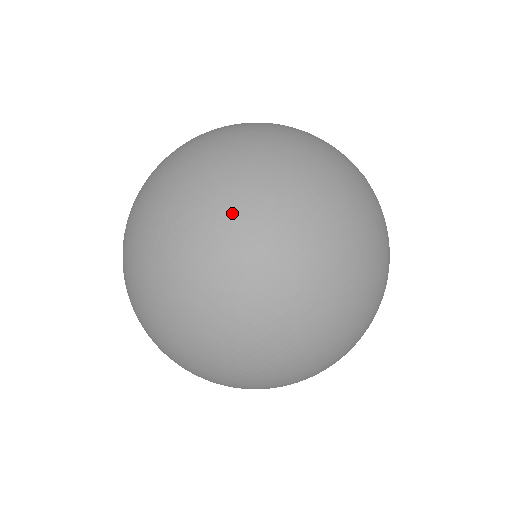
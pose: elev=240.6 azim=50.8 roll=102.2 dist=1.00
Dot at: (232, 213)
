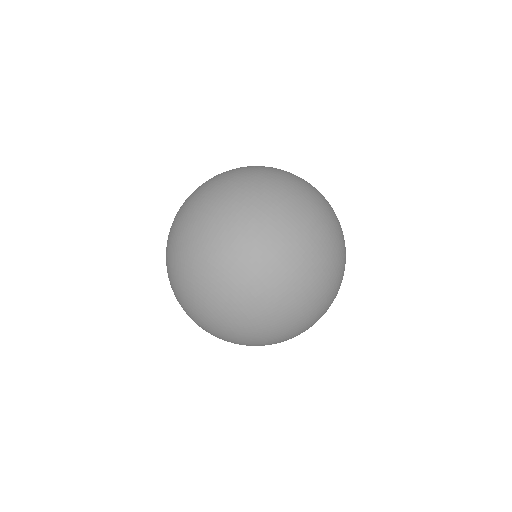
Dot at: occluded
